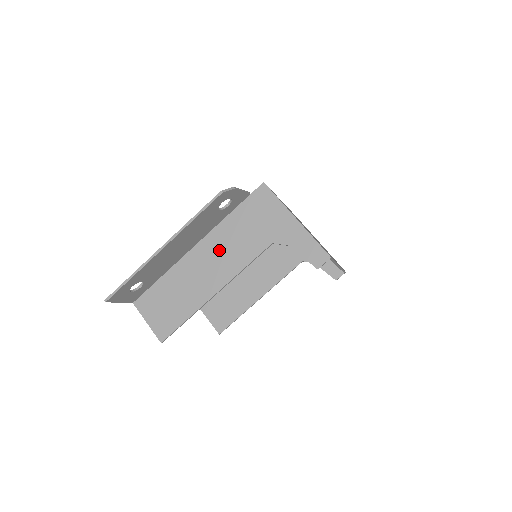
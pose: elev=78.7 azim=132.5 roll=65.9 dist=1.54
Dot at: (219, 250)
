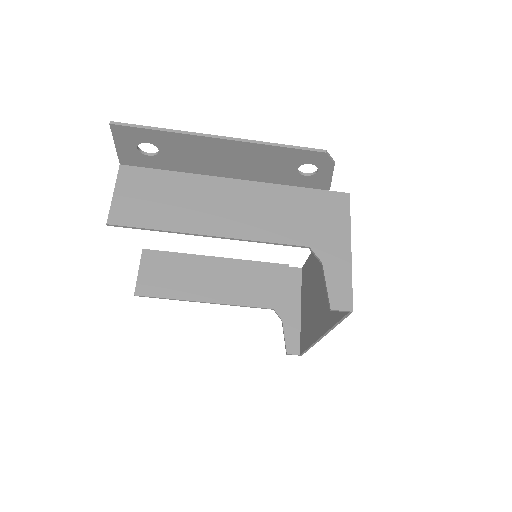
Dot at: (254, 204)
